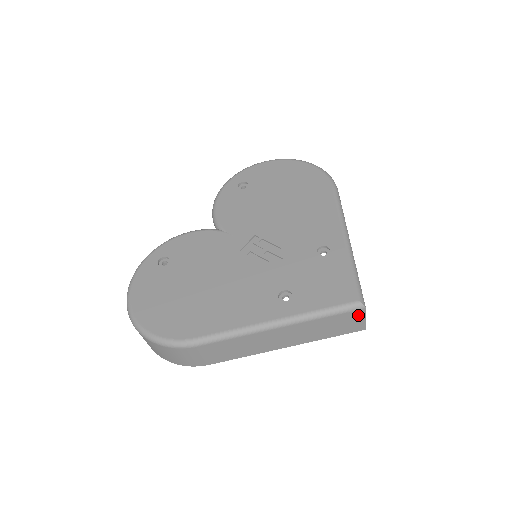
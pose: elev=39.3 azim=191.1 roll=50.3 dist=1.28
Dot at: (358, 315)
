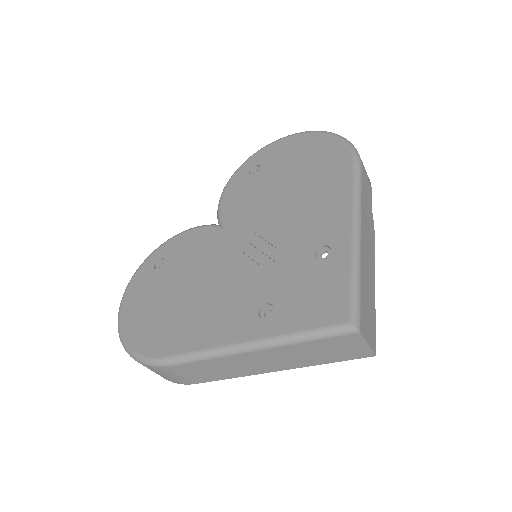
Dot at: (354, 340)
